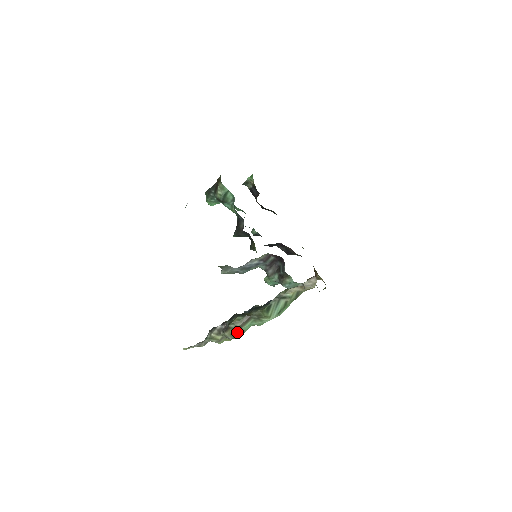
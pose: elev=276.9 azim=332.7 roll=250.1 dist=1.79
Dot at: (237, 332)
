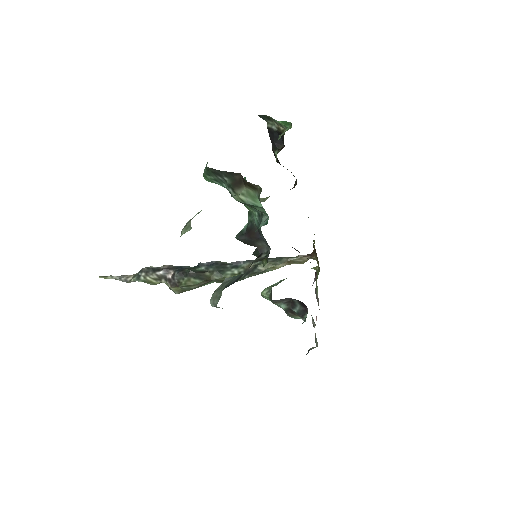
Dot at: occluded
